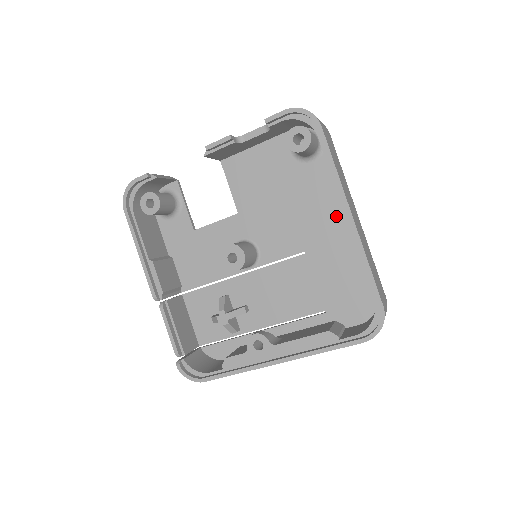
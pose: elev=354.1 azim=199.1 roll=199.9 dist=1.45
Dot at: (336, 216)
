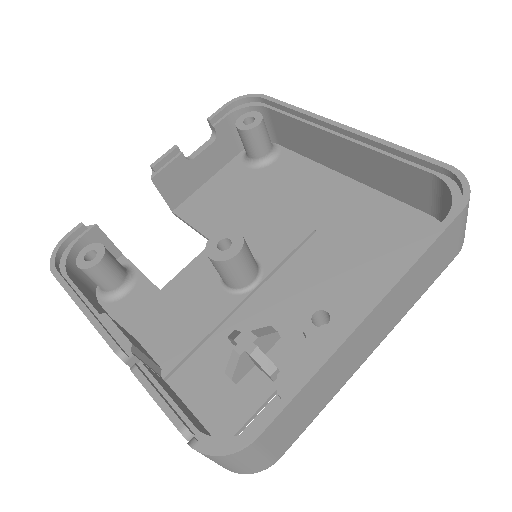
Dot at: (328, 183)
